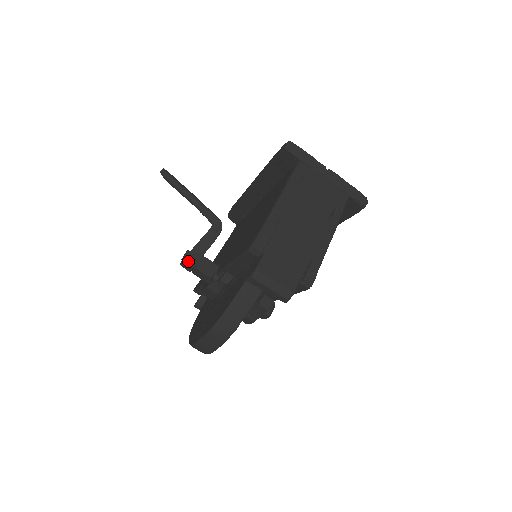
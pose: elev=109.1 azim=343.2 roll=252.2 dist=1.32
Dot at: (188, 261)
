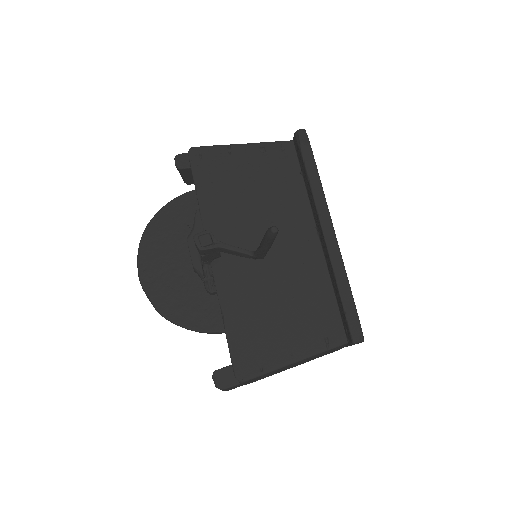
Dot at: (202, 252)
